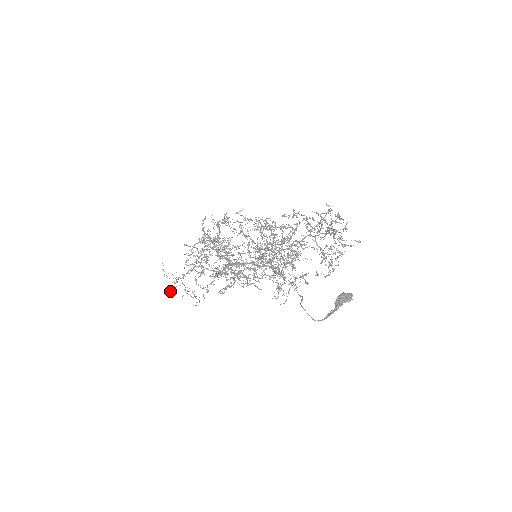
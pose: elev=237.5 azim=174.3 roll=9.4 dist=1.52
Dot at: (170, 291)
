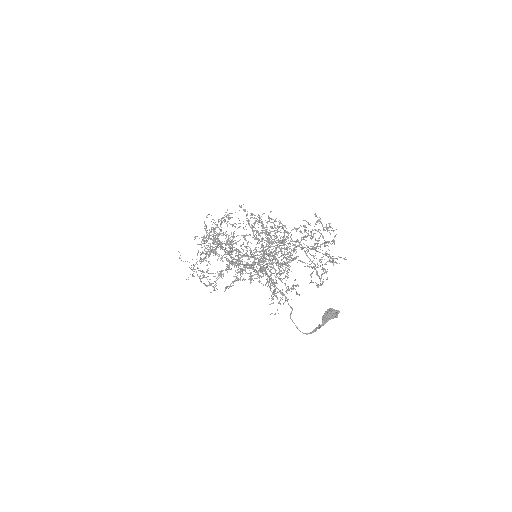
Dot at: occluded
